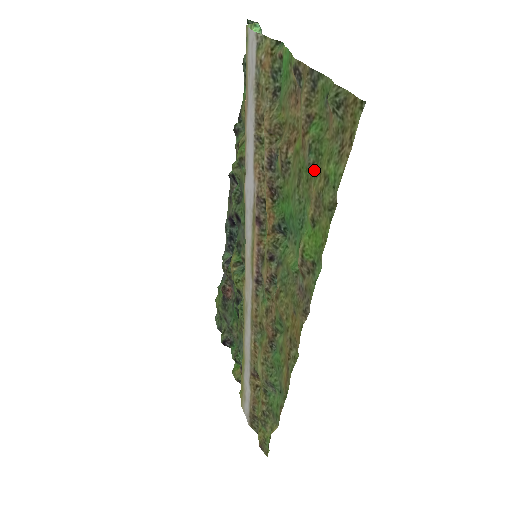
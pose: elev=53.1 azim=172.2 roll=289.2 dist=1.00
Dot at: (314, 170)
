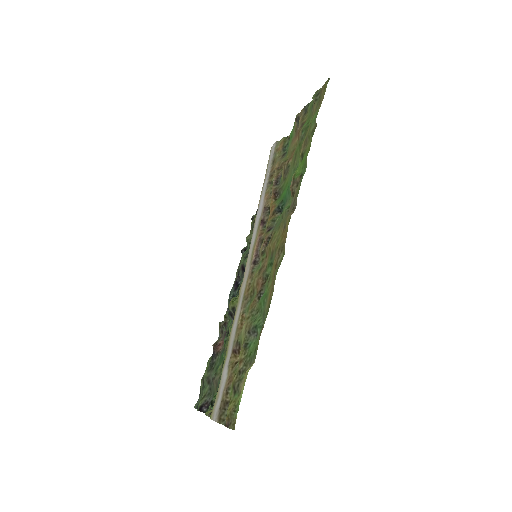
Dot at: (304, 135)
